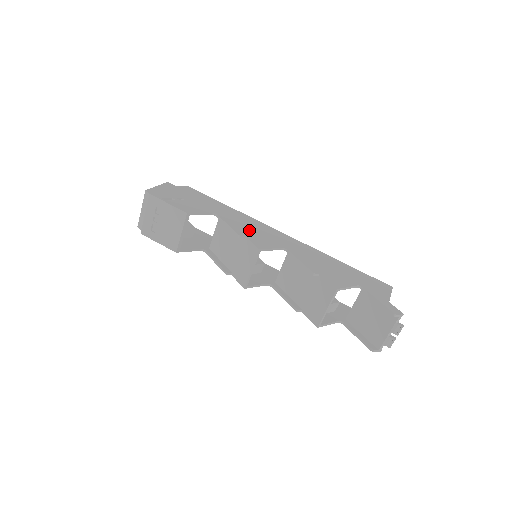
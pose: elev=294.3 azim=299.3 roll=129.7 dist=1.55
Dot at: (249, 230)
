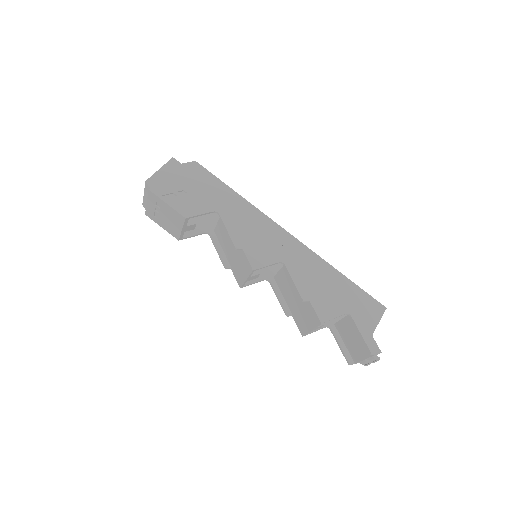
Dot at: (249, 237)
